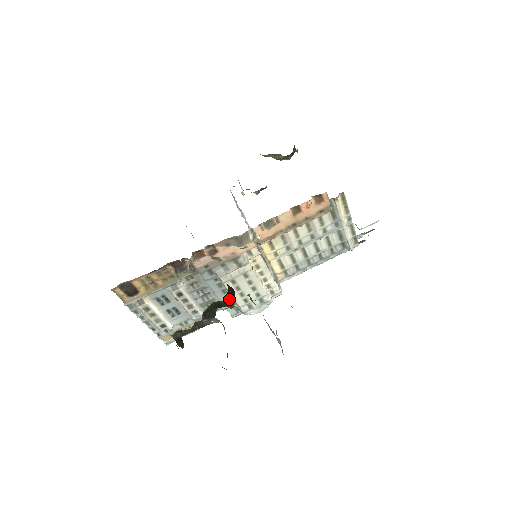
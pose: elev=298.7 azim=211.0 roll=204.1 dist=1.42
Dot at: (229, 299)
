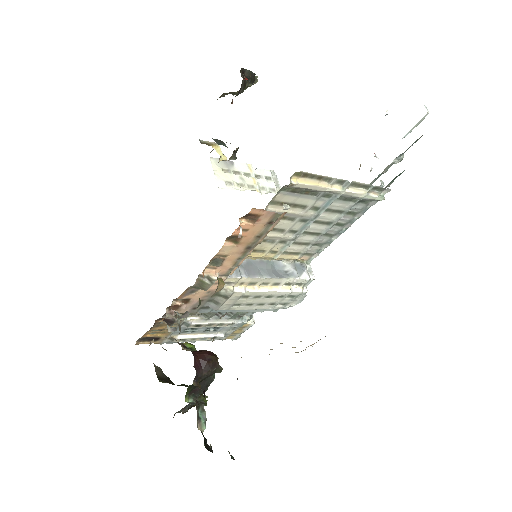
Dot at: (206, 373)
